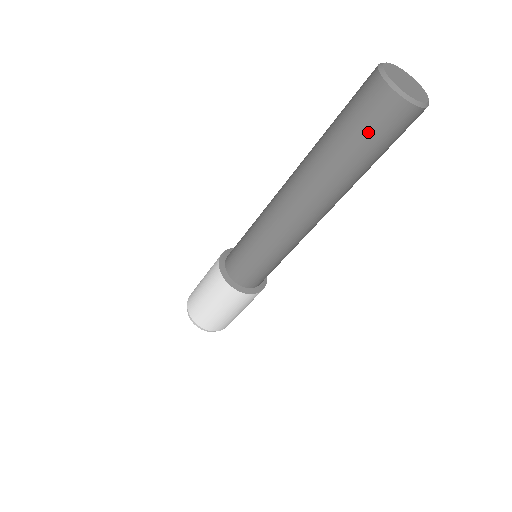
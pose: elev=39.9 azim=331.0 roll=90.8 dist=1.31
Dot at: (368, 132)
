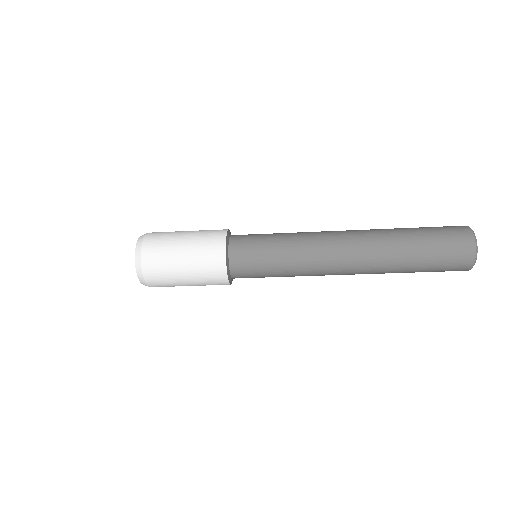
Dot at: (437, 270)
